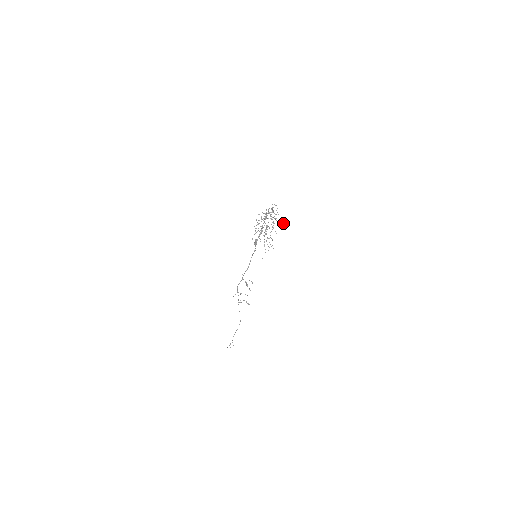
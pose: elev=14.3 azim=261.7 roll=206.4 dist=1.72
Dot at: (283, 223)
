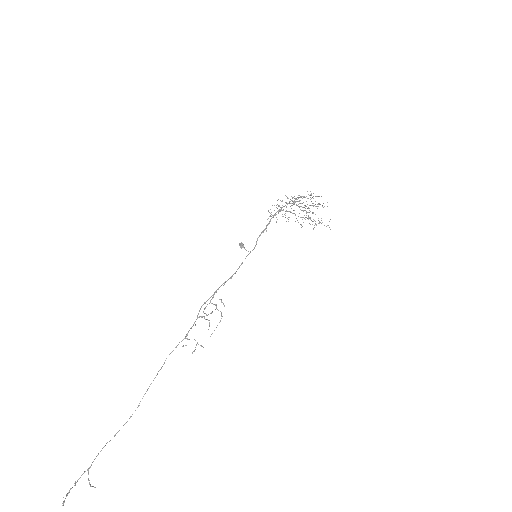
Dot at: occluded
